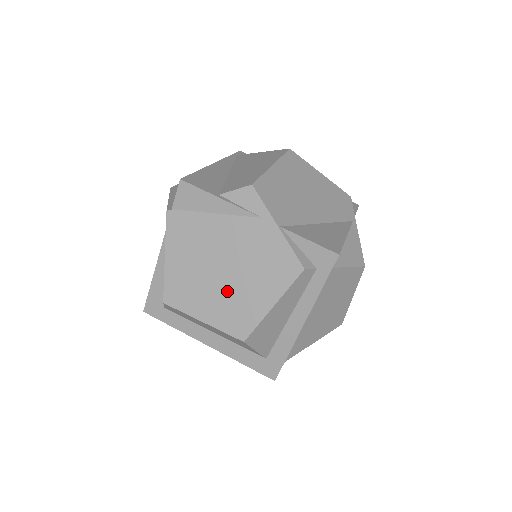
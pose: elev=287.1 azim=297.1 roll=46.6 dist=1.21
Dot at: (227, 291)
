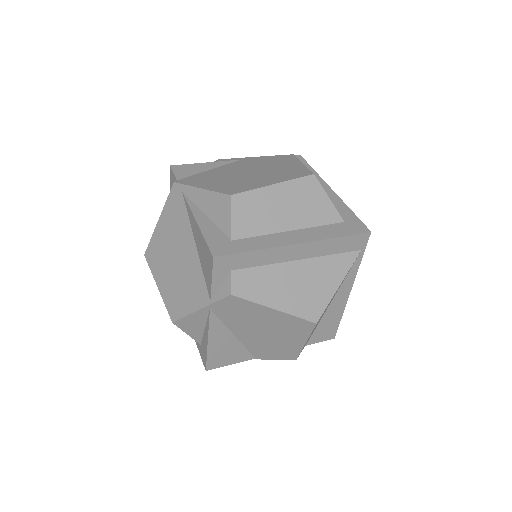
Dot at: (267, 173)
